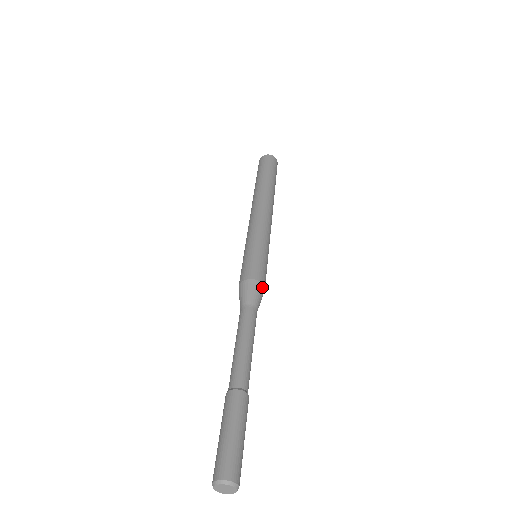
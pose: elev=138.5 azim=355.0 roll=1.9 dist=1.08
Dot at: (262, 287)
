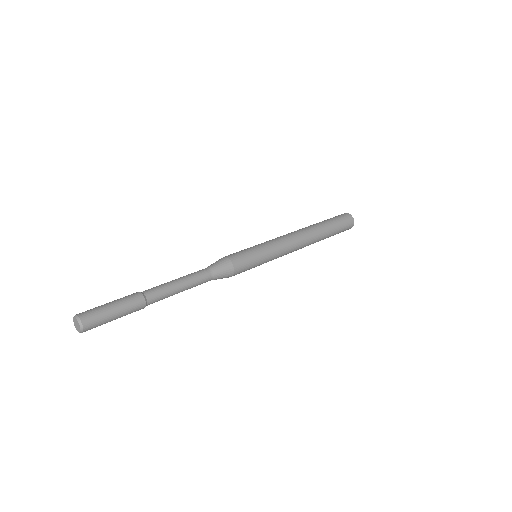
Dot at: (230, 264)
